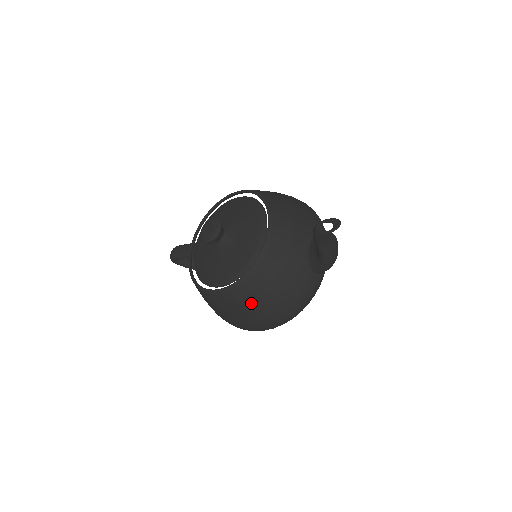
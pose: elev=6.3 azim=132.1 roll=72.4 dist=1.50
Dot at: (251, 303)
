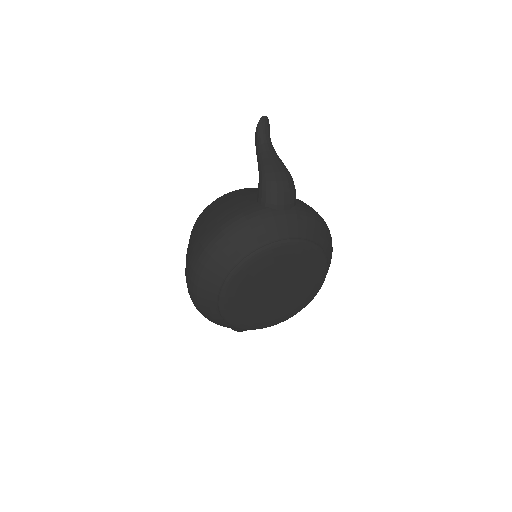
Dot at: (198, 226)
